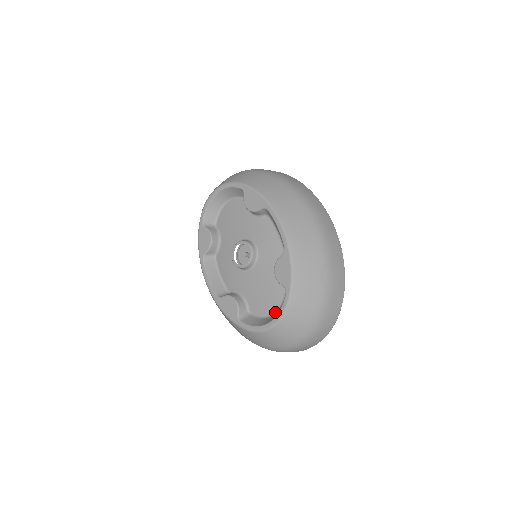
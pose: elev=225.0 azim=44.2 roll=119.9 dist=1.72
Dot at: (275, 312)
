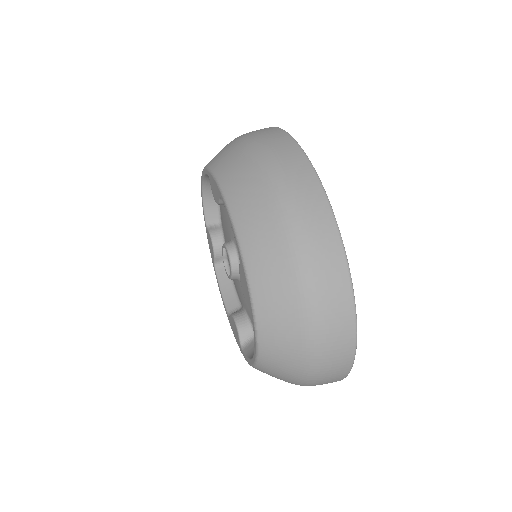
Dot at: occluded
